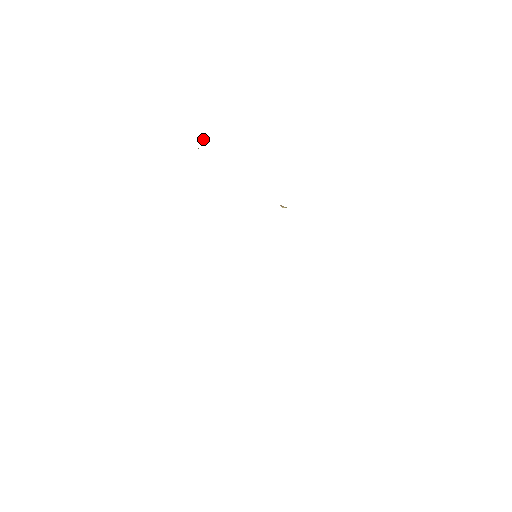
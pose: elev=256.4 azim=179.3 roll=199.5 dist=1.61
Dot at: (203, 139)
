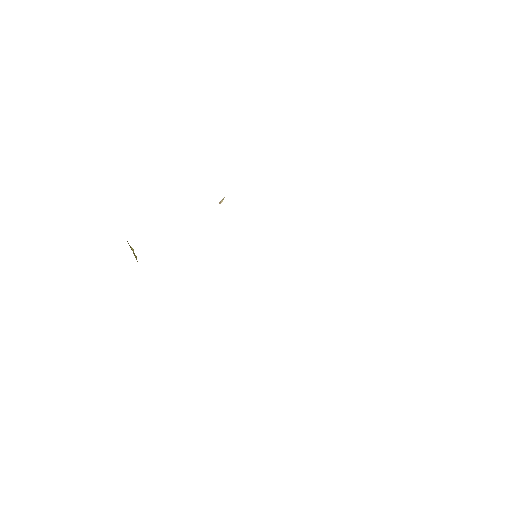
Dot at: occluded
